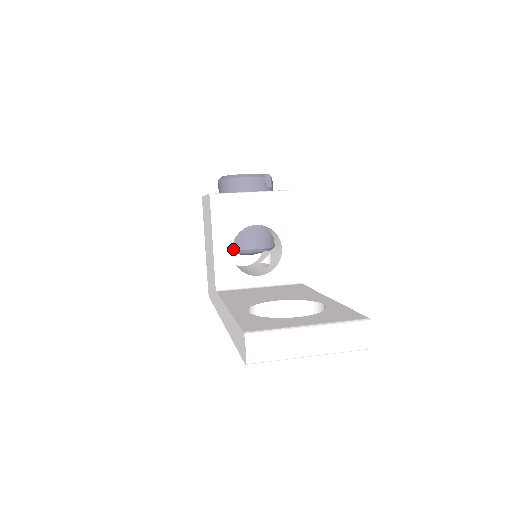
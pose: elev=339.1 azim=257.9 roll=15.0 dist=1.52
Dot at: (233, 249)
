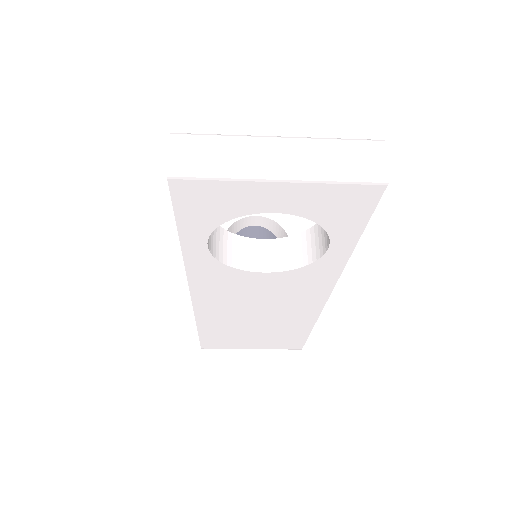
Dot at: occluded
